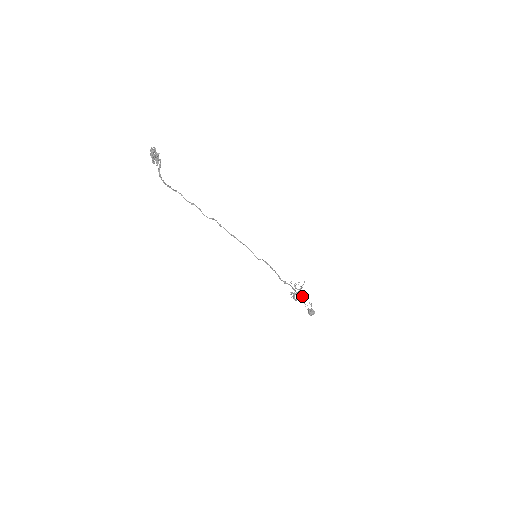
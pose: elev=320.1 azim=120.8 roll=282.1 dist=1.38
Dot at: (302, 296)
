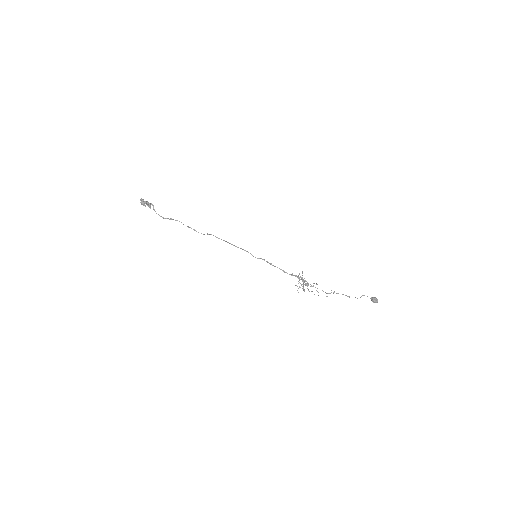
Dot at: (312, 286)
